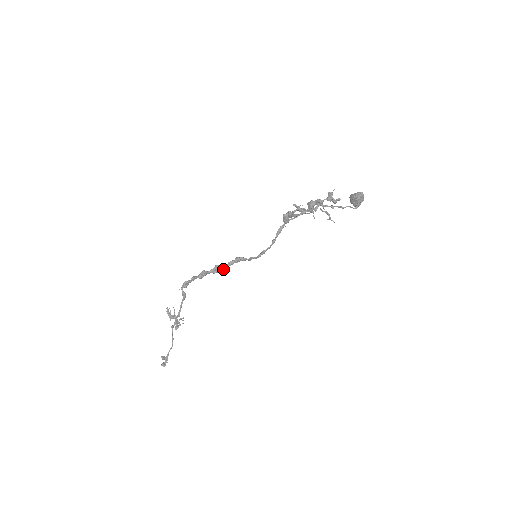
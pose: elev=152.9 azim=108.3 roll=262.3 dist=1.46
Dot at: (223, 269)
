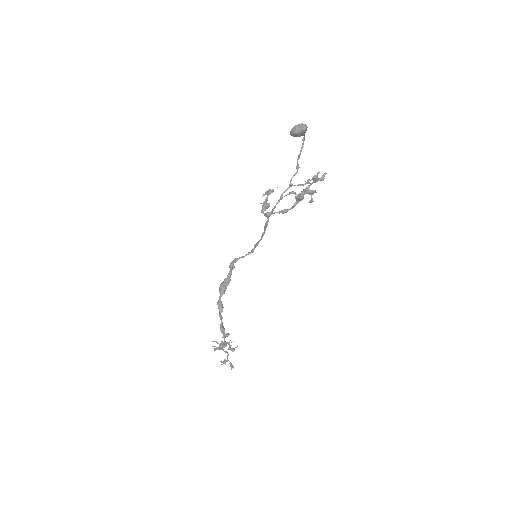
Dot at: (228, 284)
